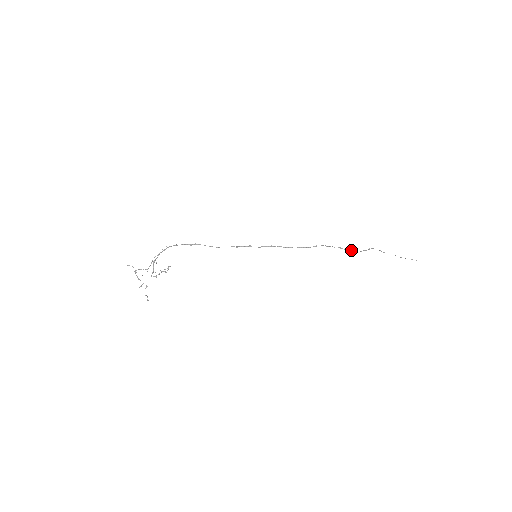
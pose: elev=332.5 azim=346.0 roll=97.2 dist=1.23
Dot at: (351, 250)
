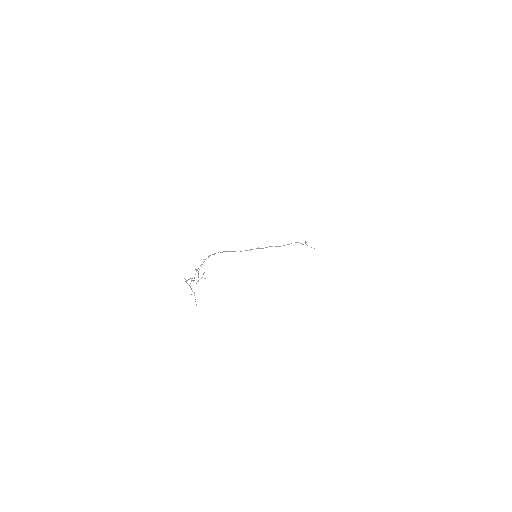
Dot at: (303, 244)
